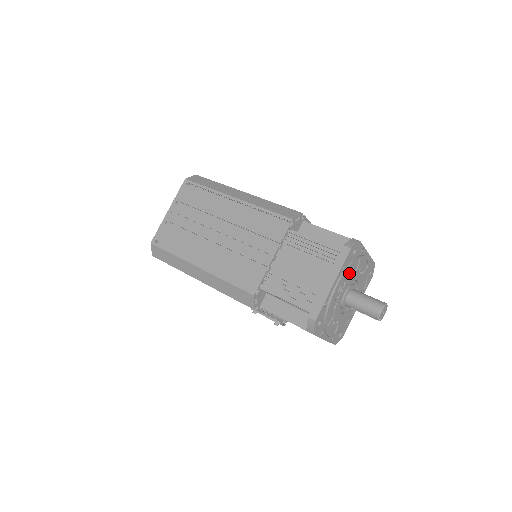
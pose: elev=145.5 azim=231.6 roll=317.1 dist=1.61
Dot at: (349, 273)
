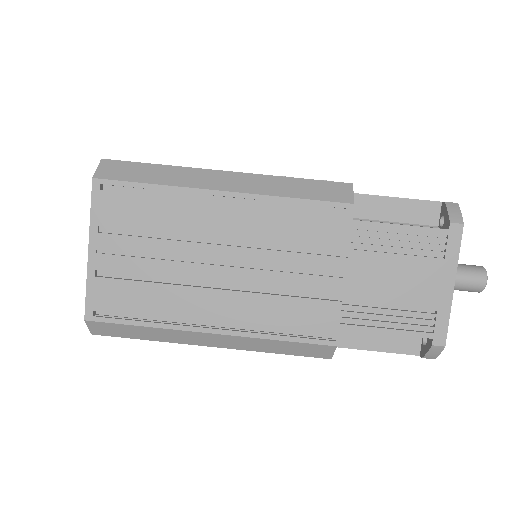
Dot at: occluded
